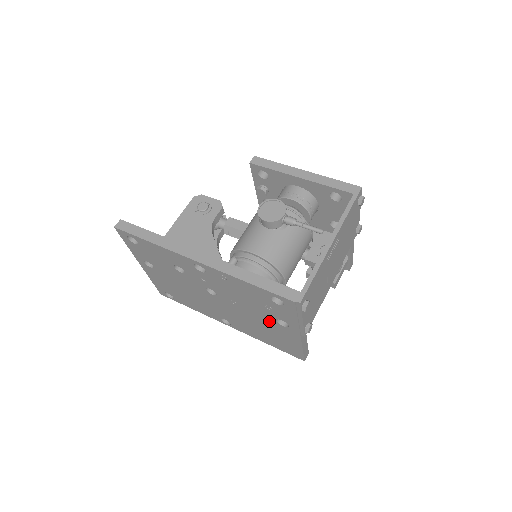
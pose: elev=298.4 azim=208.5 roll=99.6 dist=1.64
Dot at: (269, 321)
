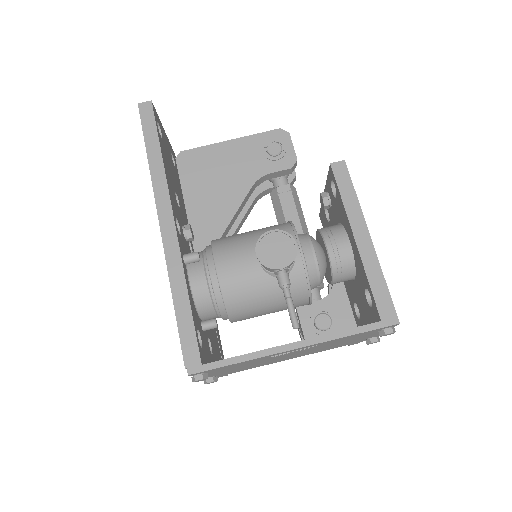
Dot at: occluded
